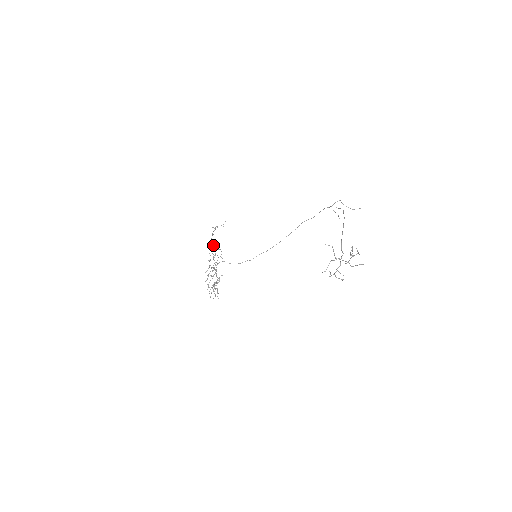
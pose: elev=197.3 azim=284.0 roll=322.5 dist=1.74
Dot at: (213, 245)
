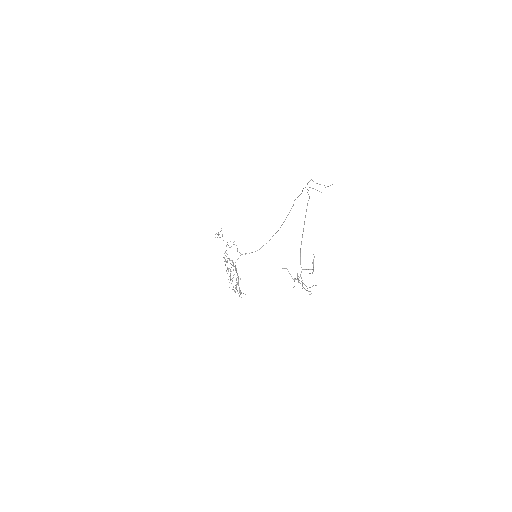
Dot at: occluded
